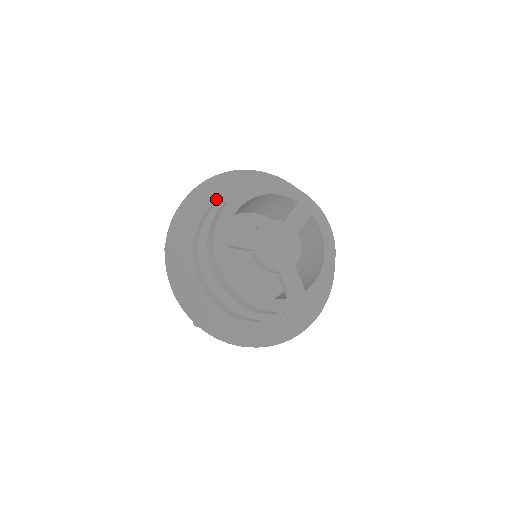
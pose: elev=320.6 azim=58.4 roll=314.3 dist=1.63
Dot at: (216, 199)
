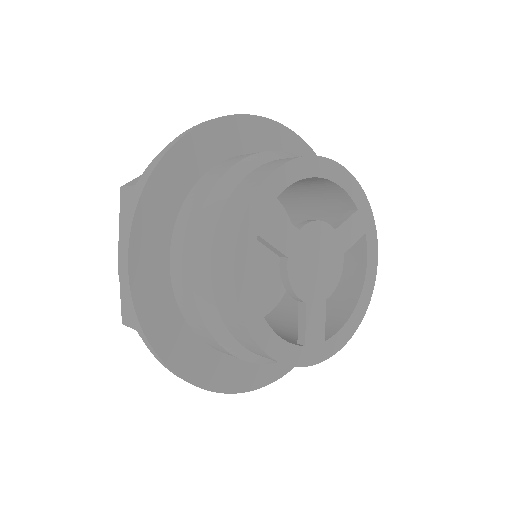
Dot at: (237, 150)
